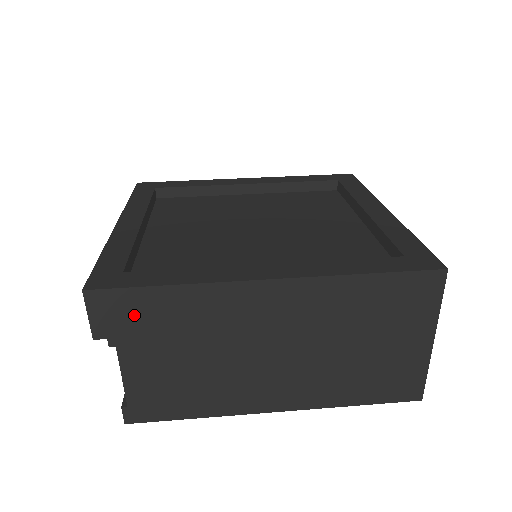
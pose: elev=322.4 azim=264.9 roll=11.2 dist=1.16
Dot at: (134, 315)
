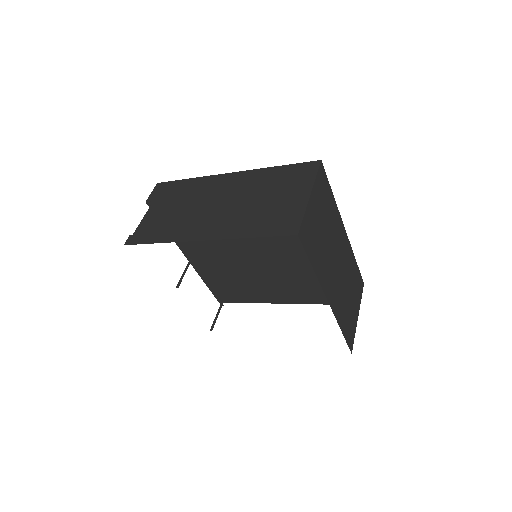
Dot at: (168, 191)
